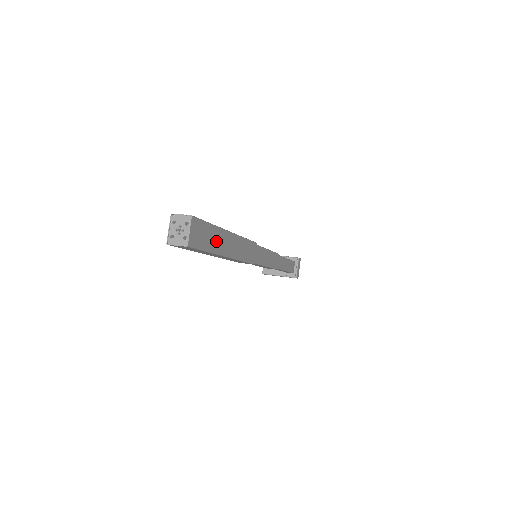
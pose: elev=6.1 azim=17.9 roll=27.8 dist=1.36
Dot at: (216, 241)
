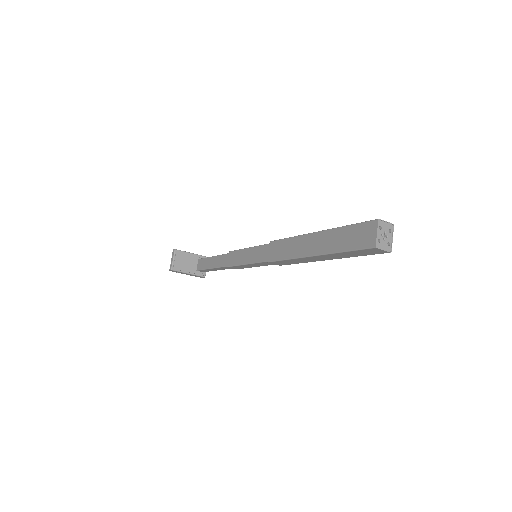
Dot at: occluded
